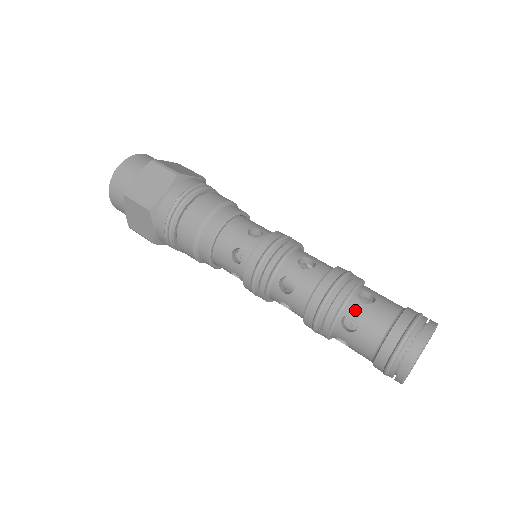
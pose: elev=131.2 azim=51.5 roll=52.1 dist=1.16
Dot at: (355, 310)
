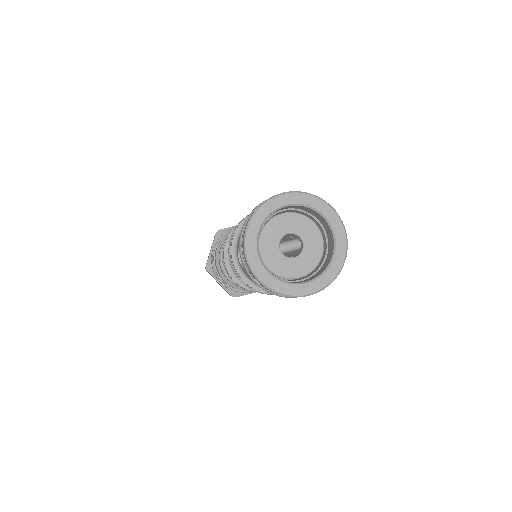
Dot at: occluded
